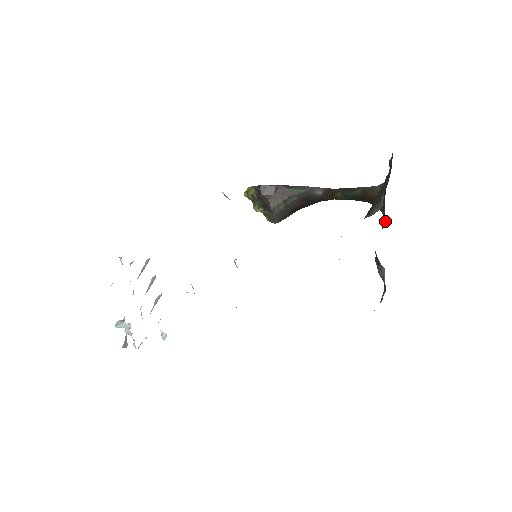
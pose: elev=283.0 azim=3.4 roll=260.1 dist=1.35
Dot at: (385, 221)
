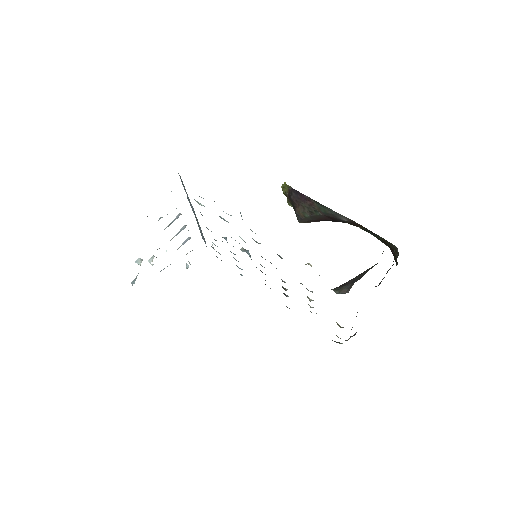
Dot at: (380, 283)
